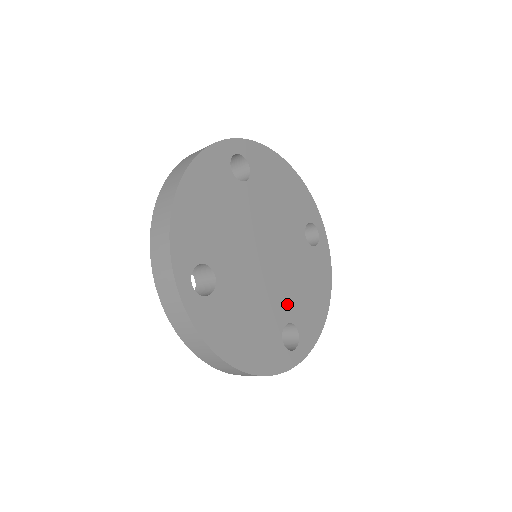
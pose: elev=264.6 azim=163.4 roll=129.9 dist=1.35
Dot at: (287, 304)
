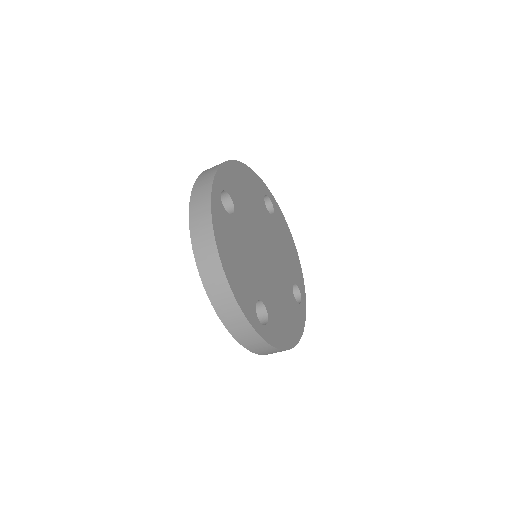
Dot at: (286, 274)
